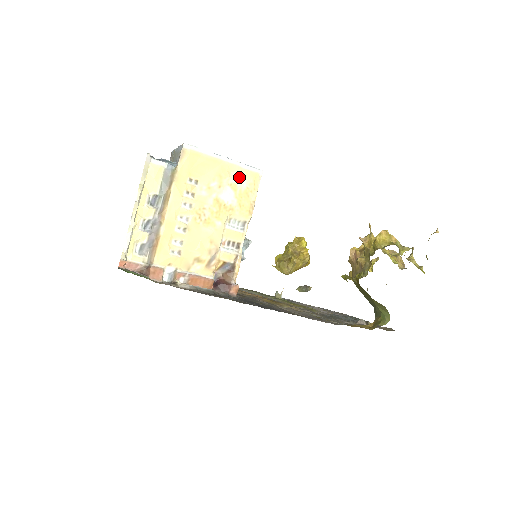
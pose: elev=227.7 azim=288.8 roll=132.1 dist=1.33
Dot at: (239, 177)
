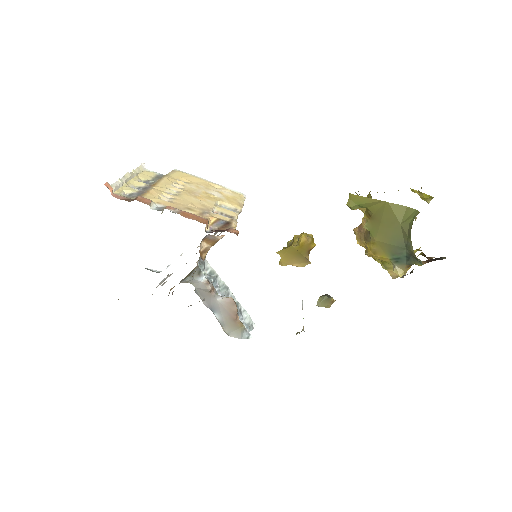
Dot at: (225, 191)
